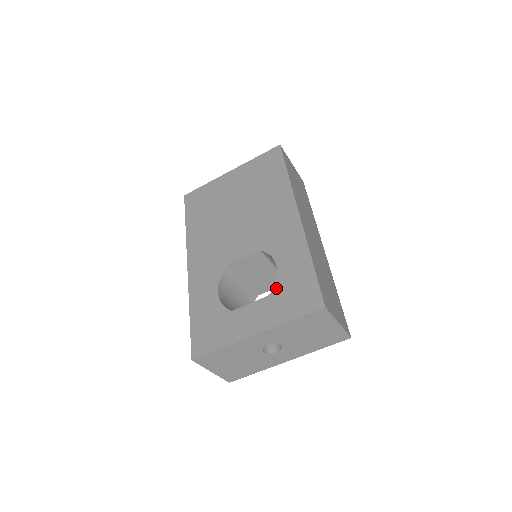
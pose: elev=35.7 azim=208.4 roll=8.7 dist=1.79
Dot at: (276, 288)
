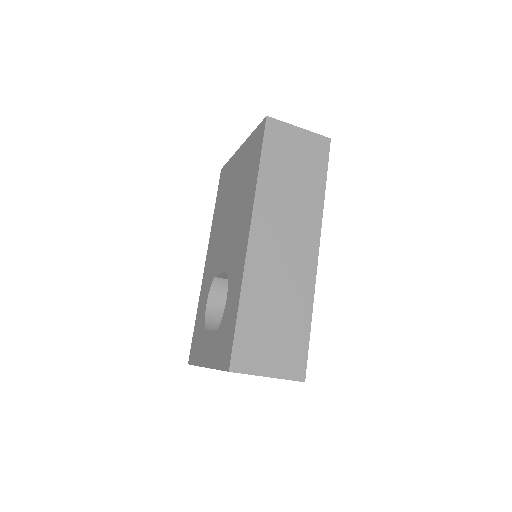
Dot at: (220, 325)
